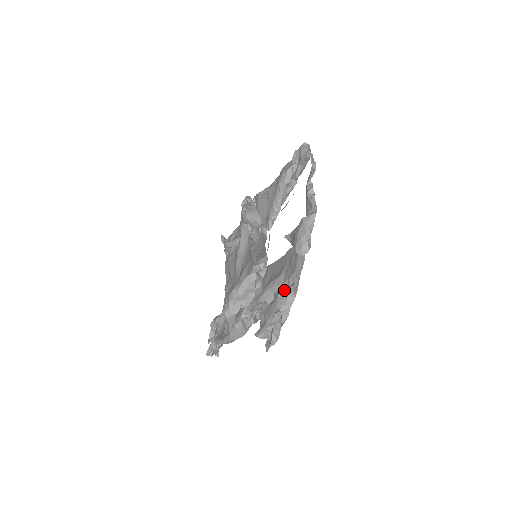
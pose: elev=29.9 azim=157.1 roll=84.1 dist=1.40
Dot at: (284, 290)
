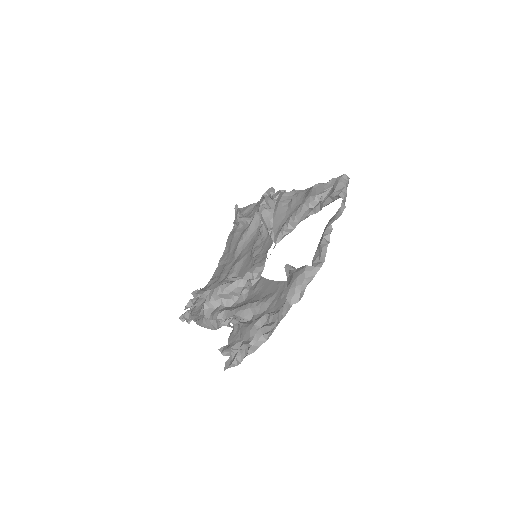
Dot at: (262, 322)
